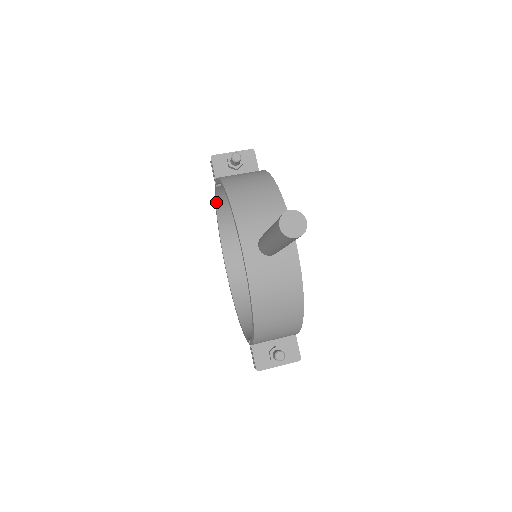
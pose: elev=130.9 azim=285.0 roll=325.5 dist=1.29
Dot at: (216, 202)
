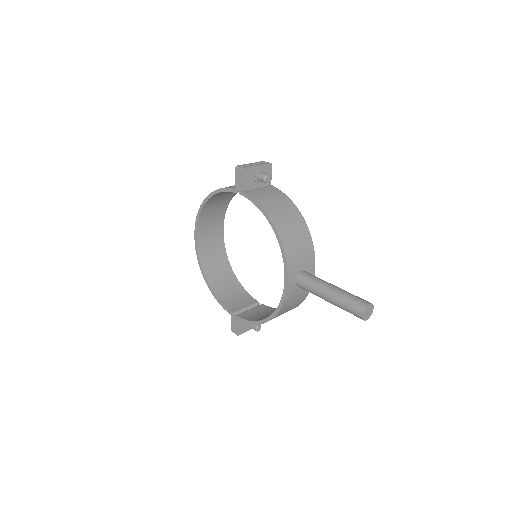
Dot at: (218, 193)
